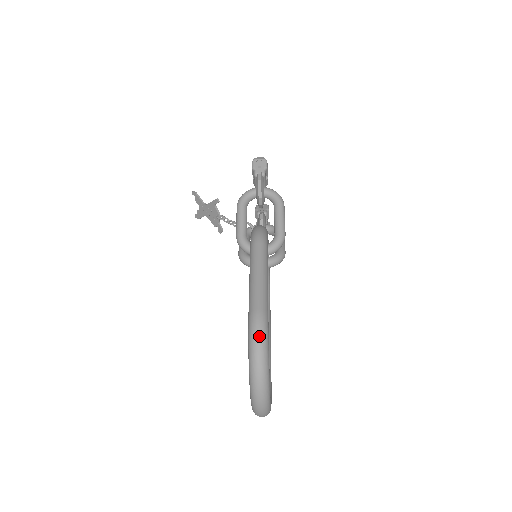
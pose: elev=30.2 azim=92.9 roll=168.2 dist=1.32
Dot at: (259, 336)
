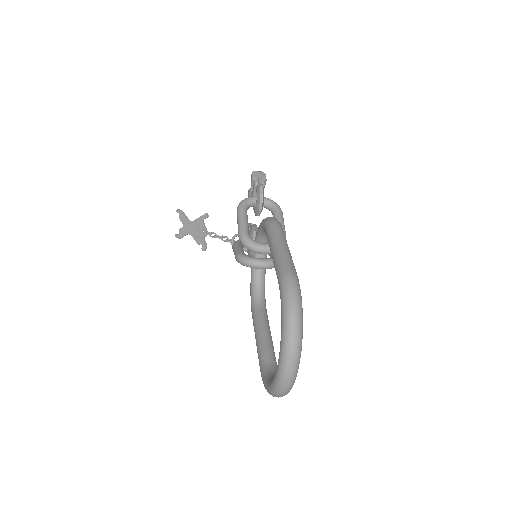
Dot at: (294, 292)
